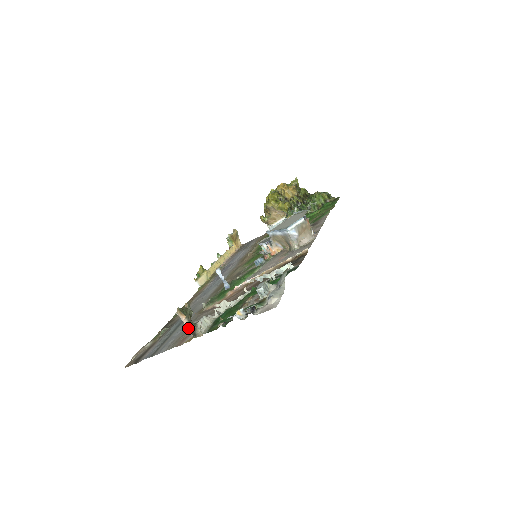
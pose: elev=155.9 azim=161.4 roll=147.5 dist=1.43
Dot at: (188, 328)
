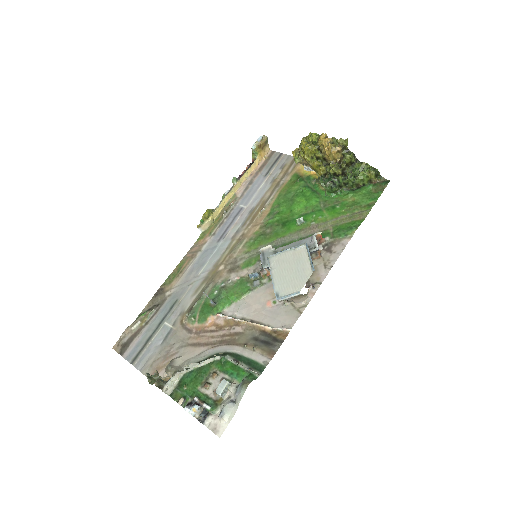
Dot at: (156, 385)
